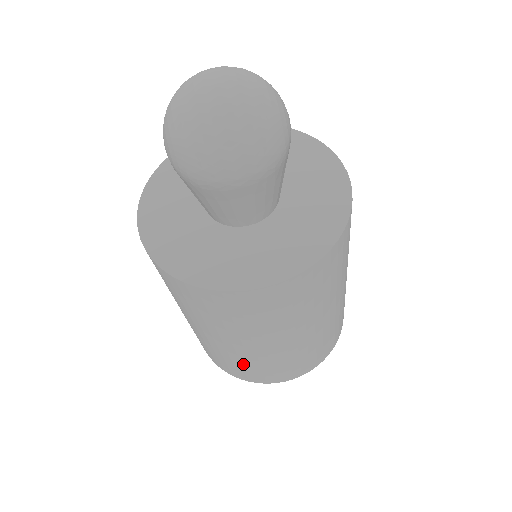
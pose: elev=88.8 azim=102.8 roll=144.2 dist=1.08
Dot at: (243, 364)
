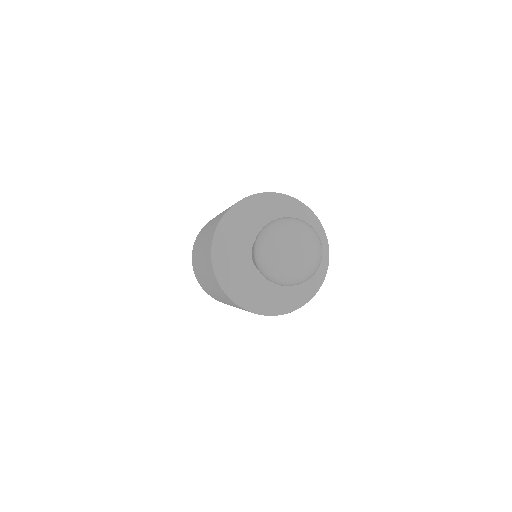
Dot at: occluded
